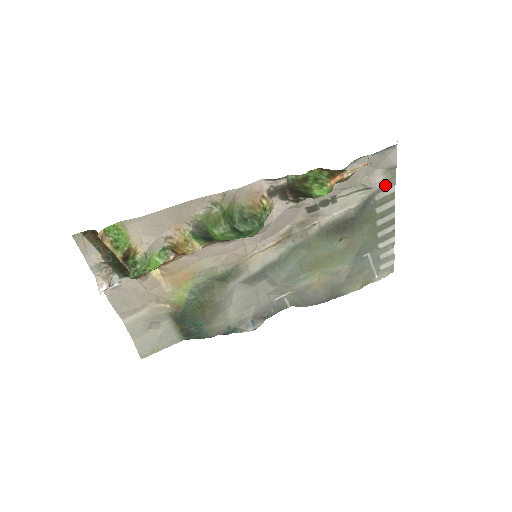
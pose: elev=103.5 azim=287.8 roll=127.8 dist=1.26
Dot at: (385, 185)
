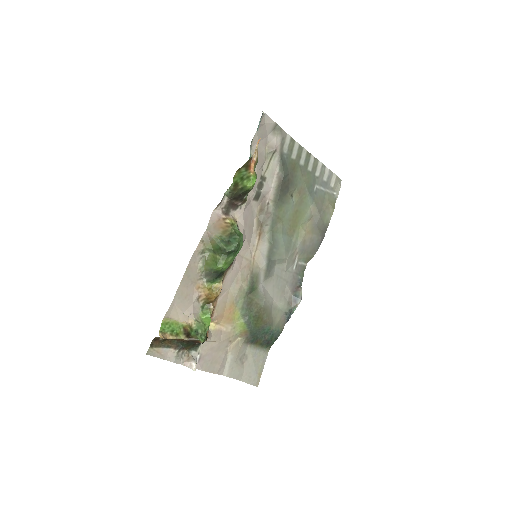
Dot at: (282, 140)
